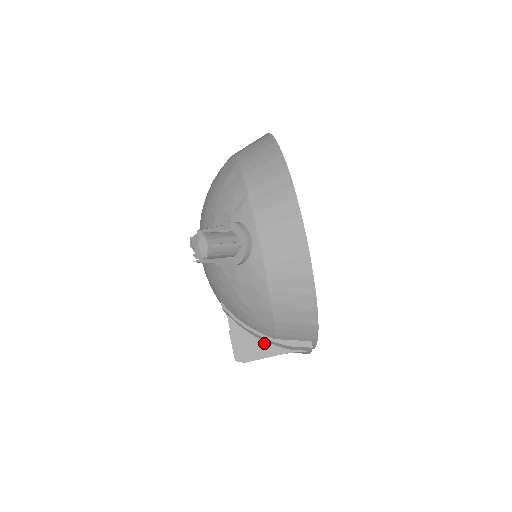
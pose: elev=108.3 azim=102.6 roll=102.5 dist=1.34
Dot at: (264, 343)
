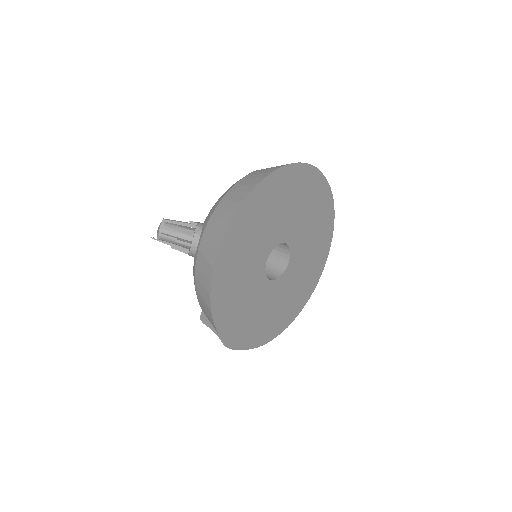
Dot at: occluded
